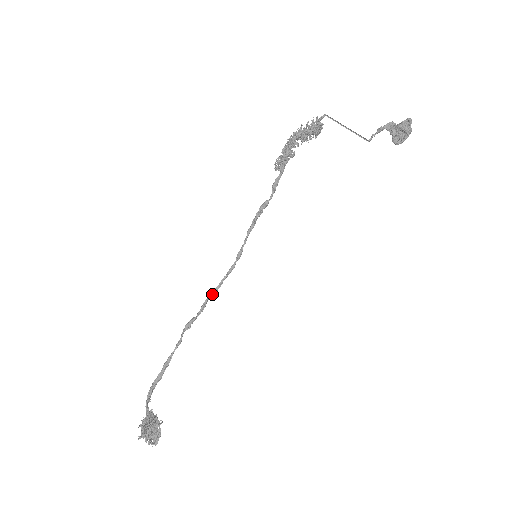
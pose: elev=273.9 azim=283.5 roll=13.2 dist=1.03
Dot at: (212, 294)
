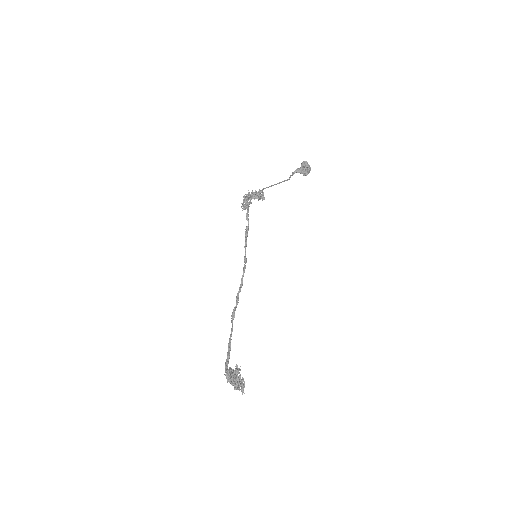
Dot at: (239, 289)
